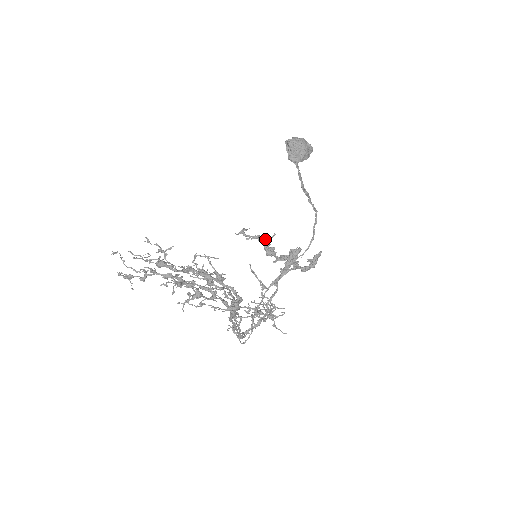
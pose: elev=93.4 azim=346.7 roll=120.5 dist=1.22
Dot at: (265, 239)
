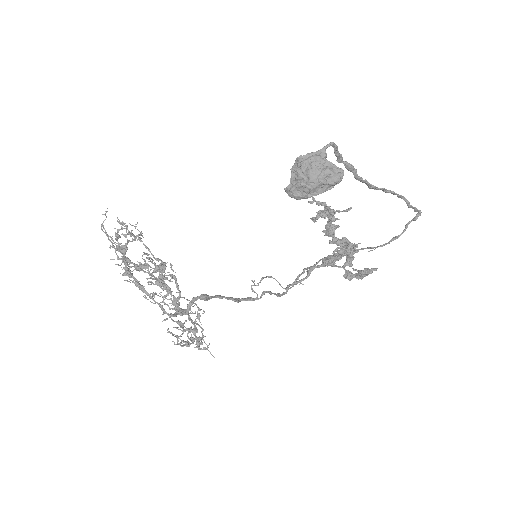
Dot at: (314, 221)
